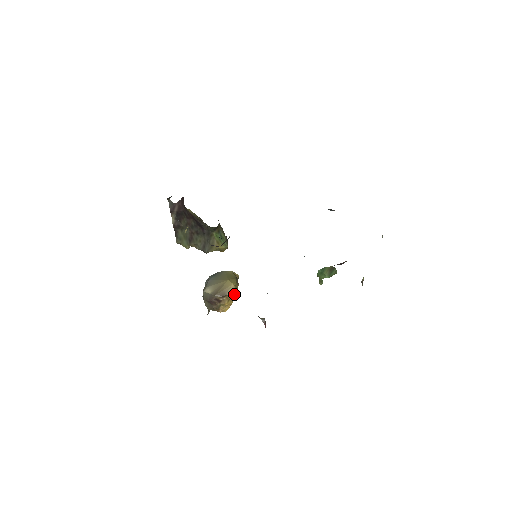
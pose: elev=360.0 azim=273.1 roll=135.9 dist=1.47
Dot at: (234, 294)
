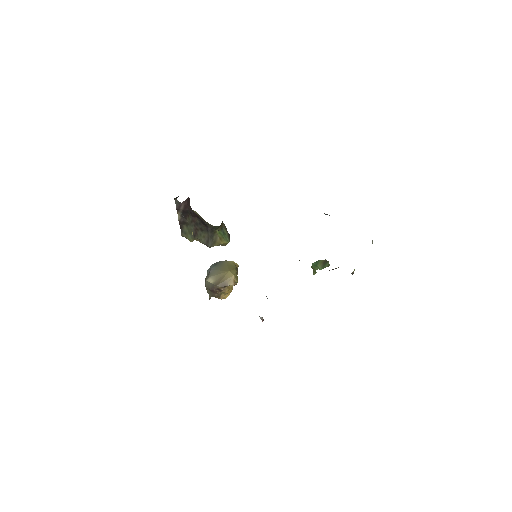
Dot at: occluded
